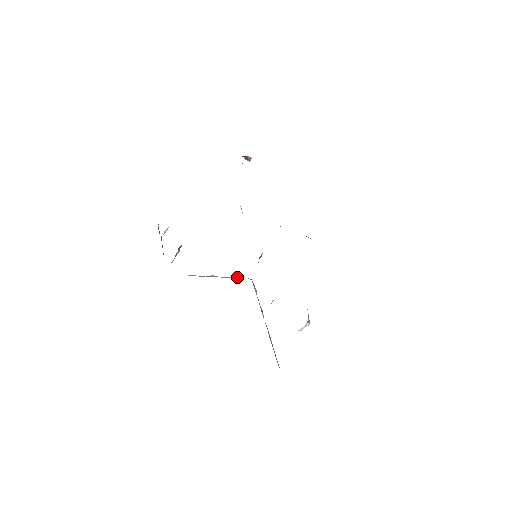
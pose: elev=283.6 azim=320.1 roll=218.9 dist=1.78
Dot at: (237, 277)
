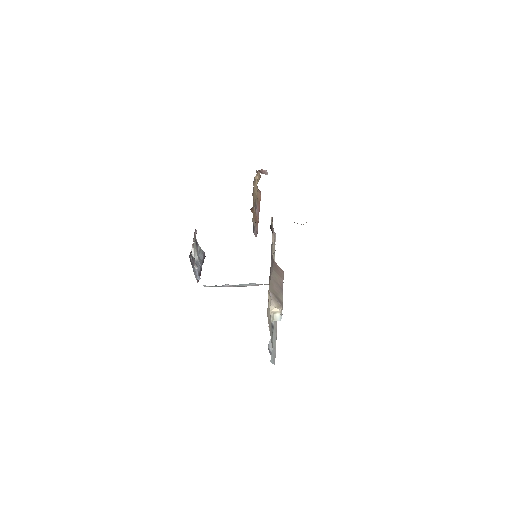
Dot at: (256, 284)
